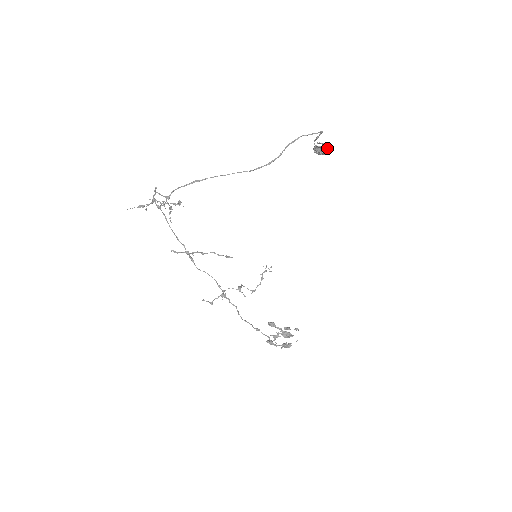
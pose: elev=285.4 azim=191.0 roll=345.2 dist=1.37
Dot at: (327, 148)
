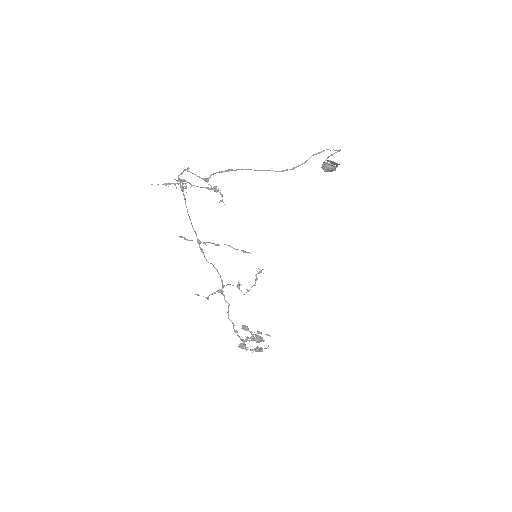
Dot at: (336, 166)
